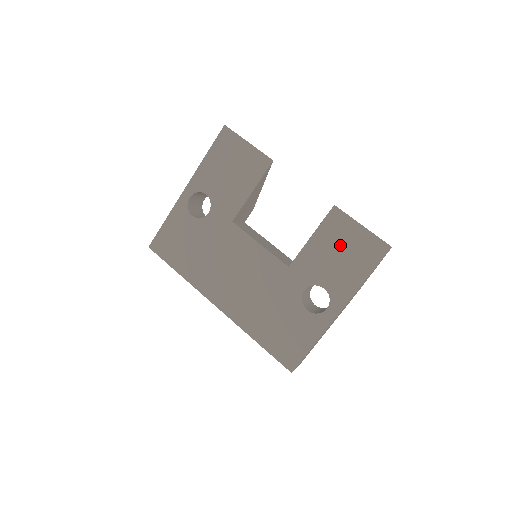
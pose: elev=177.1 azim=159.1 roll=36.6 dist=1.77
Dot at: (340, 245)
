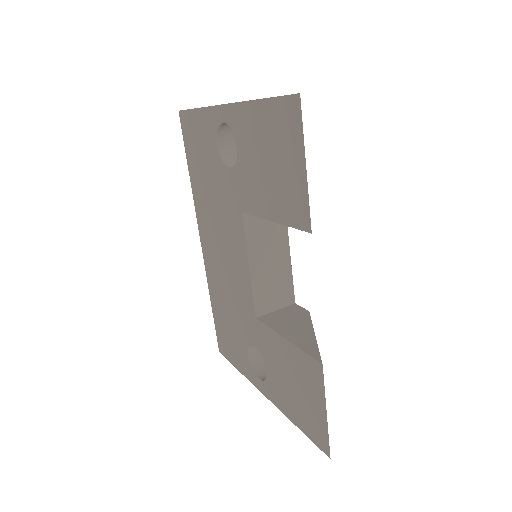
Dot at: (299, 384)
